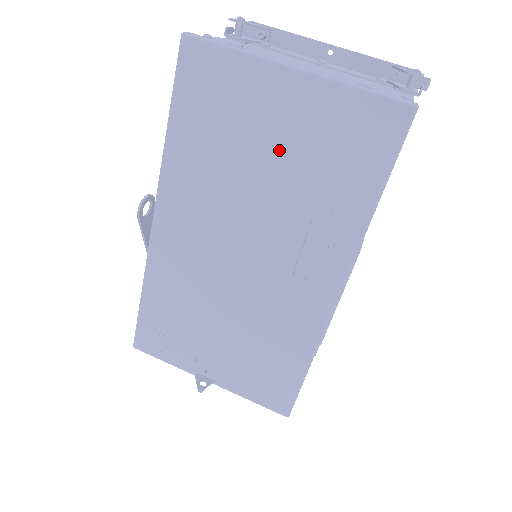
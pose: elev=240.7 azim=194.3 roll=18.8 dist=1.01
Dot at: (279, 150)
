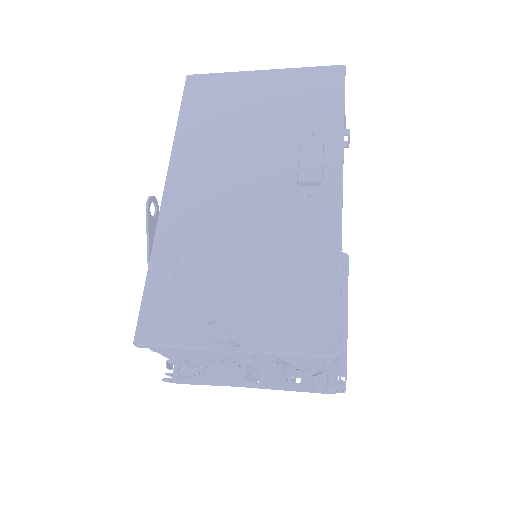
Dot at: (263, 111)
